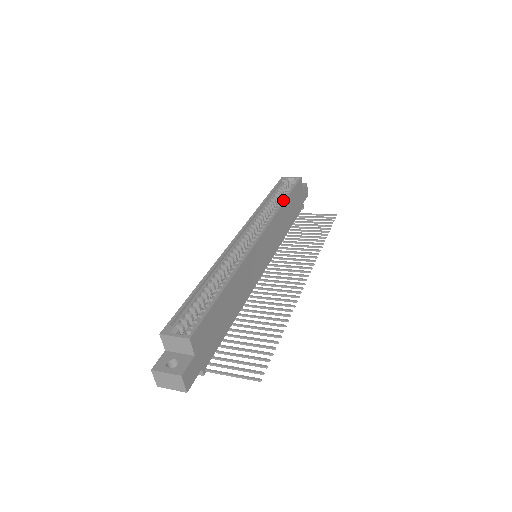
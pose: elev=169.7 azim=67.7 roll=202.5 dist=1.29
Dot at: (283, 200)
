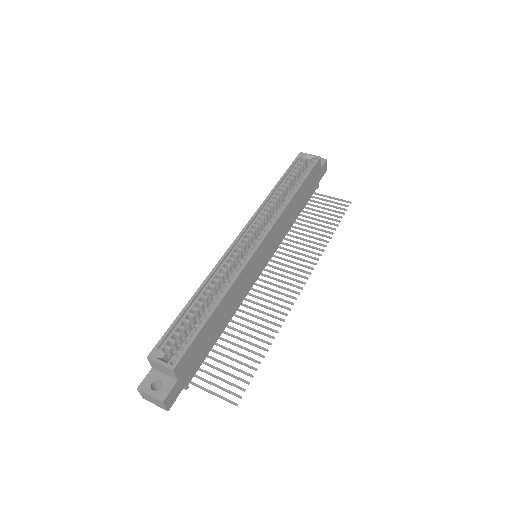
Dot at: (294, 191)
